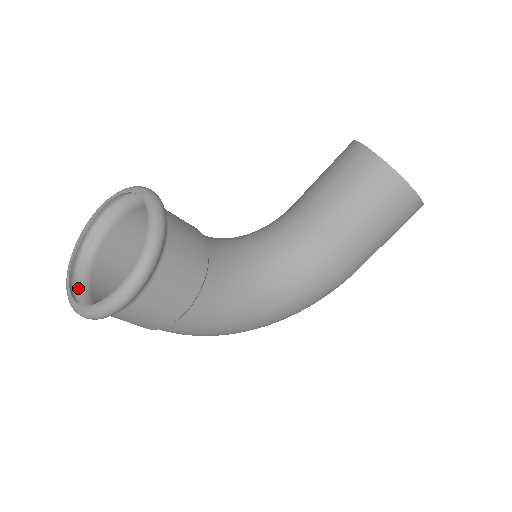
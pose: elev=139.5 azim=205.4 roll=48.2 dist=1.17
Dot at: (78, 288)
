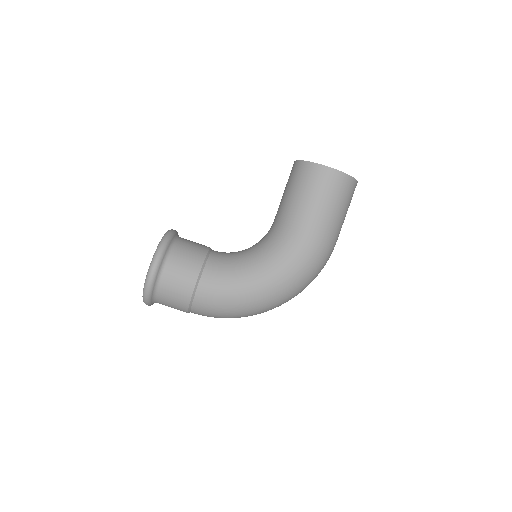
Dot at: occluded
